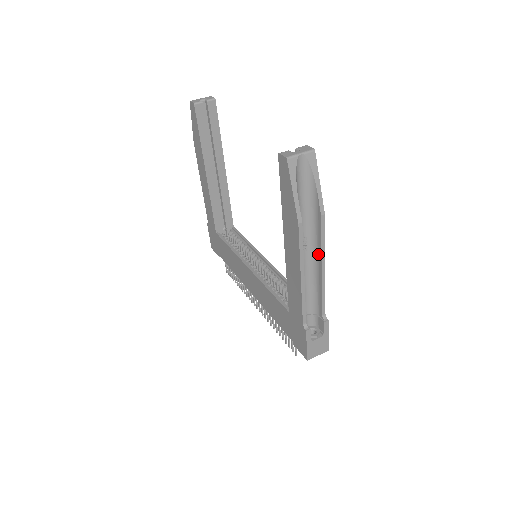
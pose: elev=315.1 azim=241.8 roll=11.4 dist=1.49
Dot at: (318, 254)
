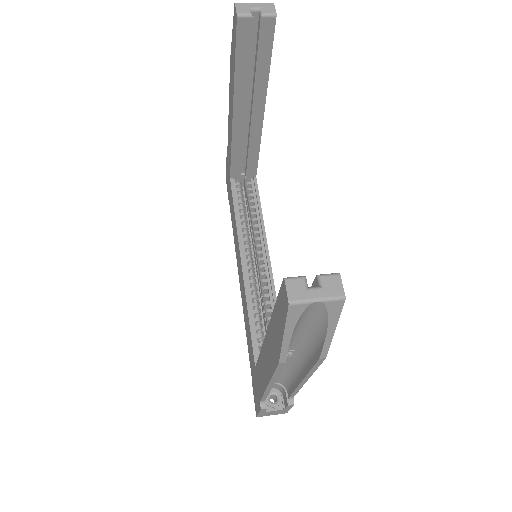
Dot at: (304, 368)
